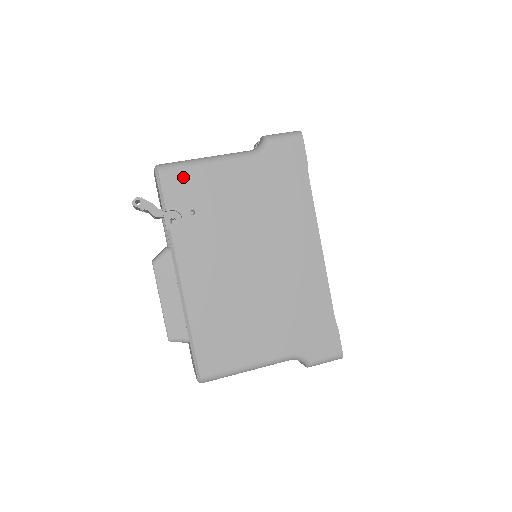
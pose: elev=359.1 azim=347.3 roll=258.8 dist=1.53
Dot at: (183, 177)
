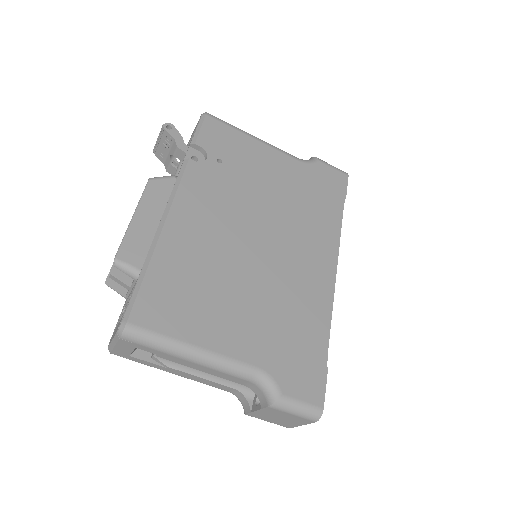
Dot at: (226, 132)
